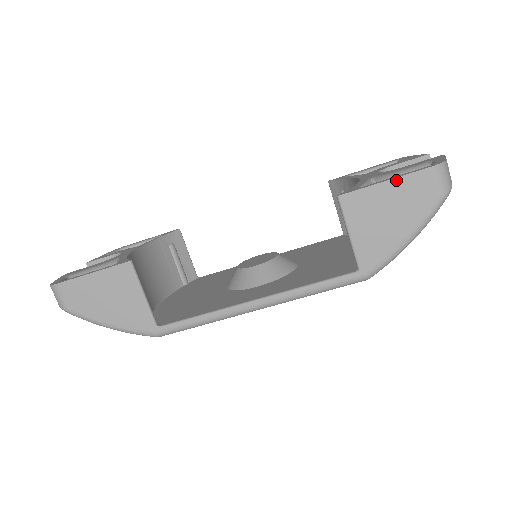
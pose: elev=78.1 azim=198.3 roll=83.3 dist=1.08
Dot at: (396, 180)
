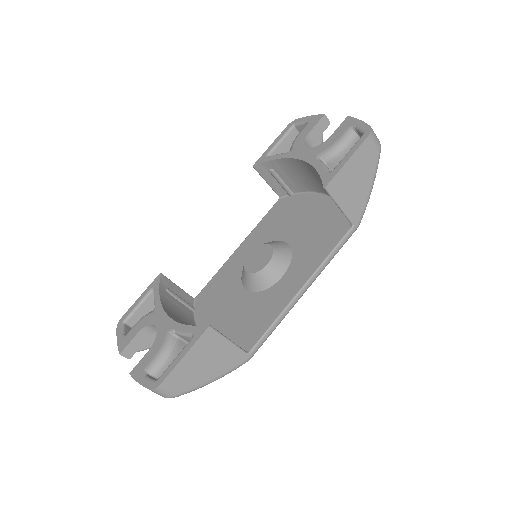
Dot at: (353, 156)
